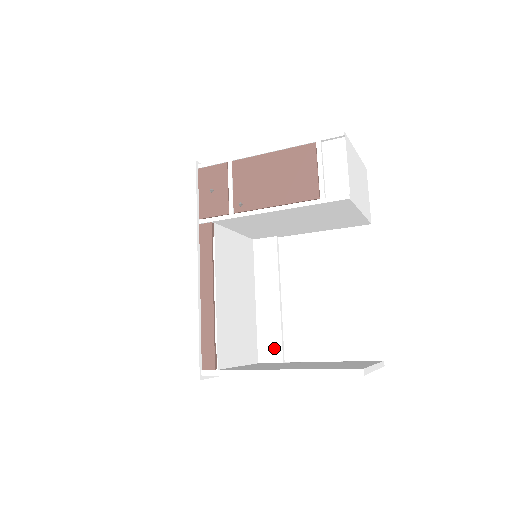
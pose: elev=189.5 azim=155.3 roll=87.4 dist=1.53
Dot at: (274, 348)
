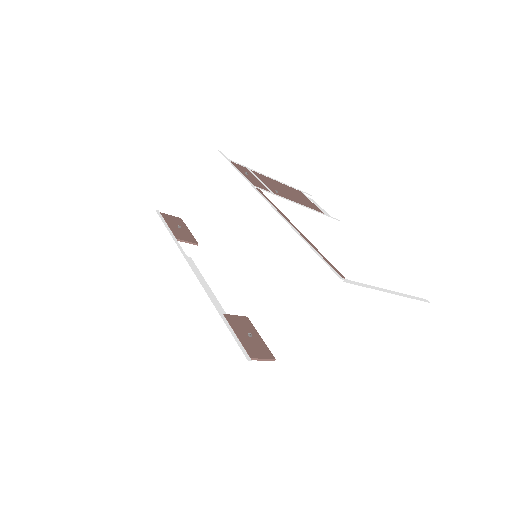
Dot at: occluded
